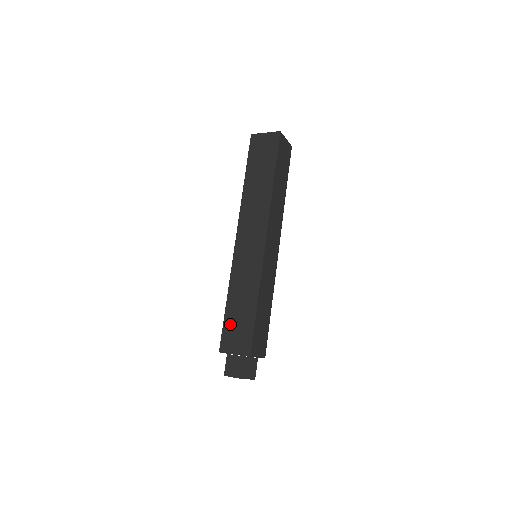
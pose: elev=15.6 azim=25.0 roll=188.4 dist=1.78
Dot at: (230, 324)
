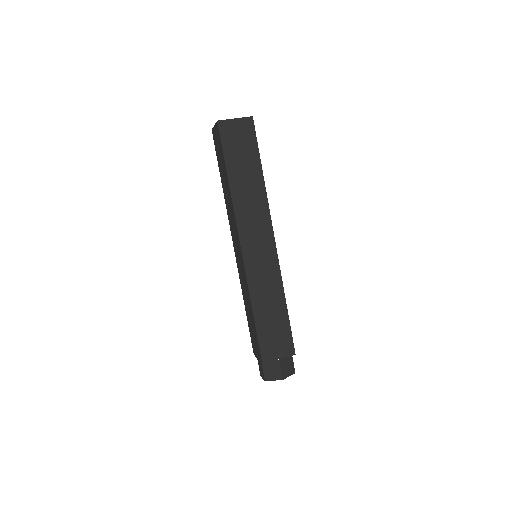
Dot at: (250, 330)
